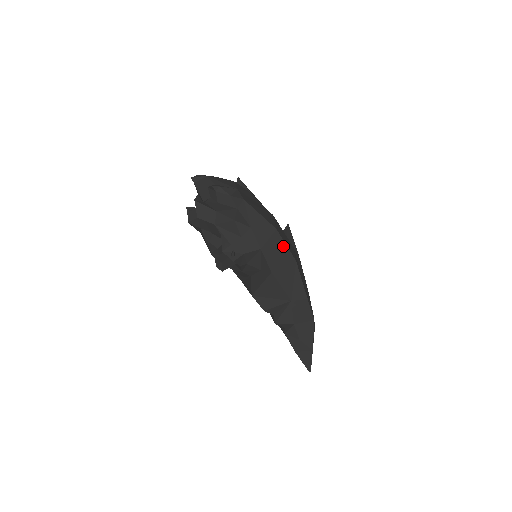
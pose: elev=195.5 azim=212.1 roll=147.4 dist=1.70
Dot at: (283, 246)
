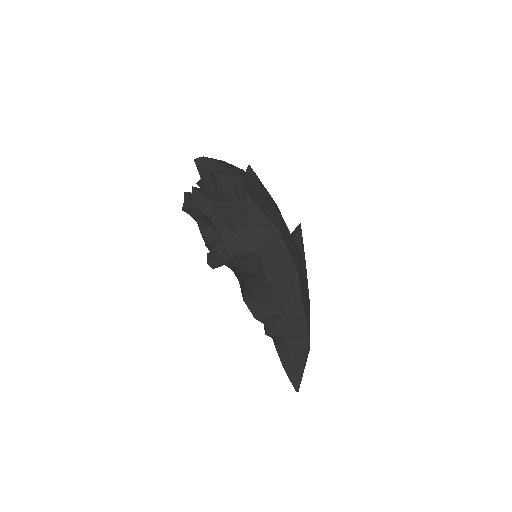
Dot at: (284, 251)
